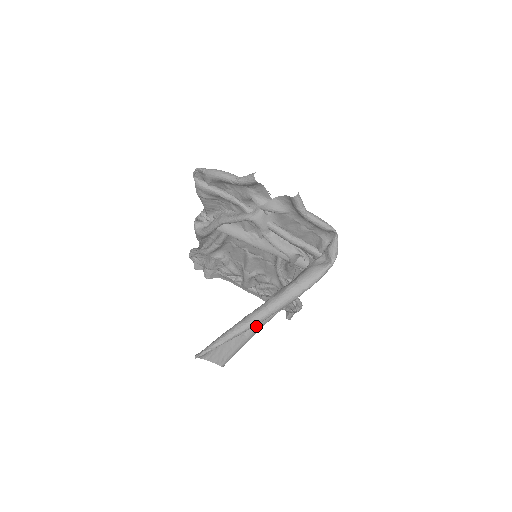
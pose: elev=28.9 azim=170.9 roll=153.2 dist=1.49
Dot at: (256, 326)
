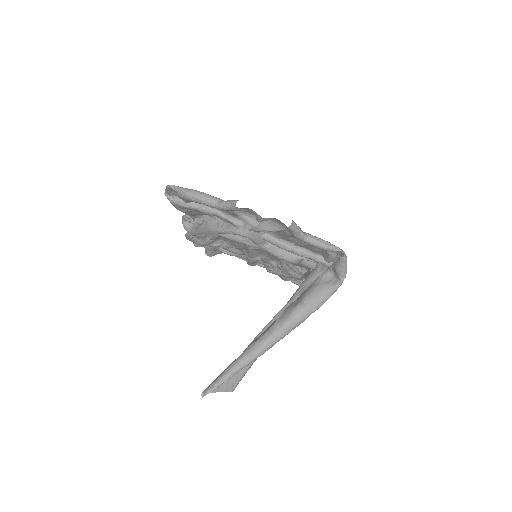
Dot at: occluded
